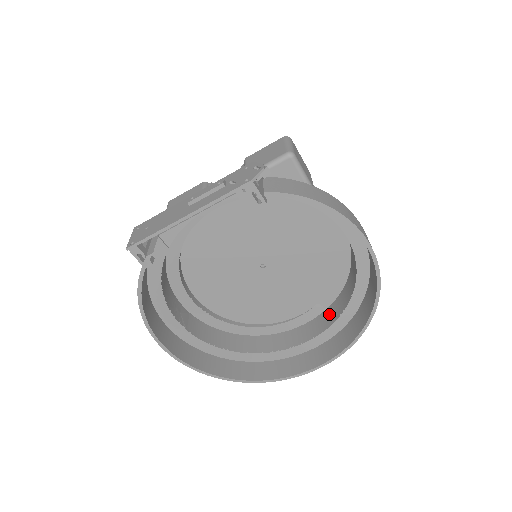
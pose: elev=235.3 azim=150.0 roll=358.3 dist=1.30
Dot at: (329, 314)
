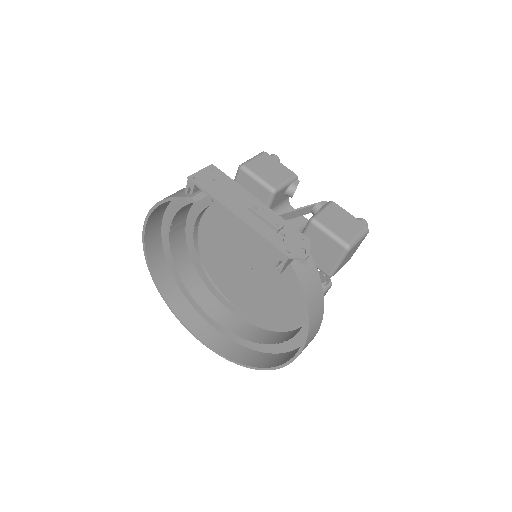
Dot at: (247, 329)
